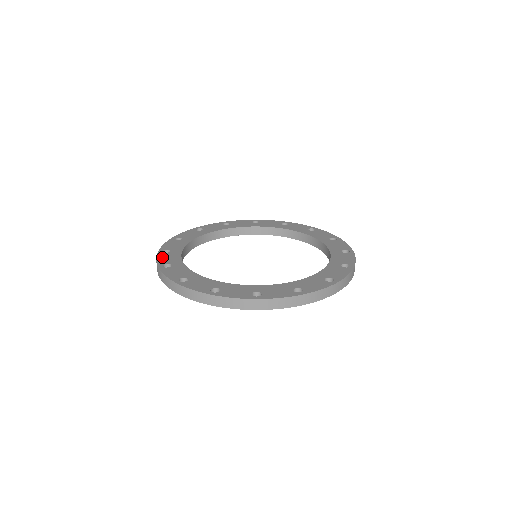
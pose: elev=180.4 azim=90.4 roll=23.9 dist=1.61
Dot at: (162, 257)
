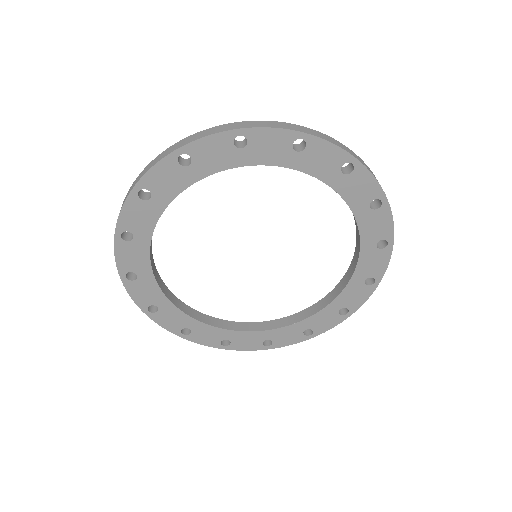
Dot at: occluded
